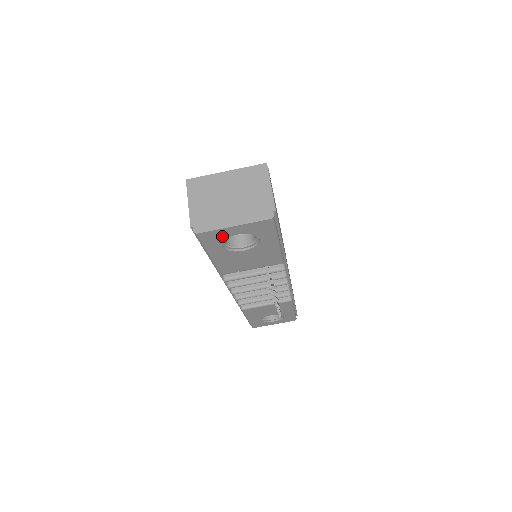
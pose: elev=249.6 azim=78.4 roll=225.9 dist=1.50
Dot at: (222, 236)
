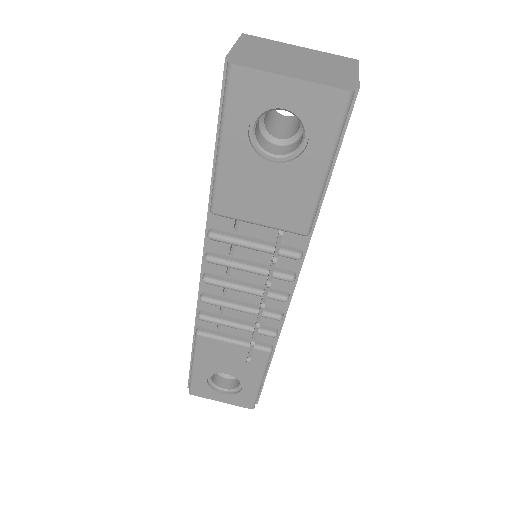
Dot at: (262, 97)
